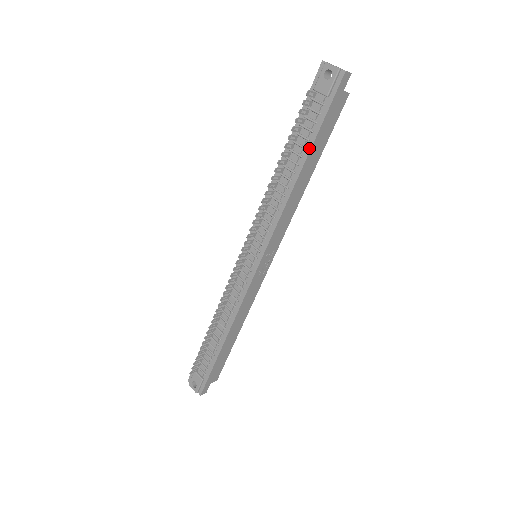
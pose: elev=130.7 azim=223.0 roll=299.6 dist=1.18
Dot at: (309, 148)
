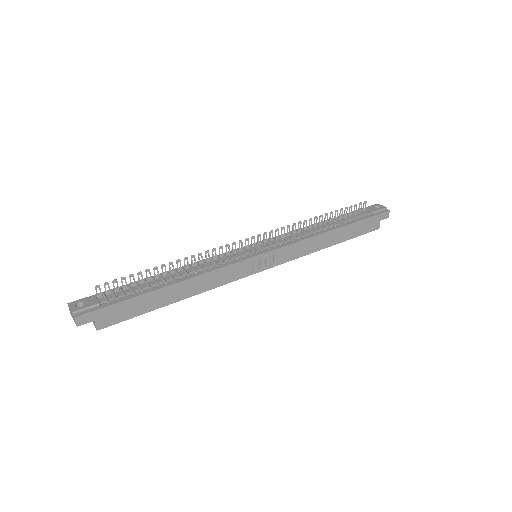
Dot at: (349, 223)
